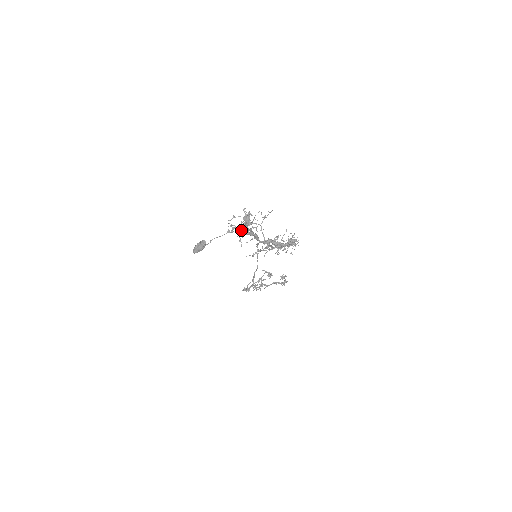
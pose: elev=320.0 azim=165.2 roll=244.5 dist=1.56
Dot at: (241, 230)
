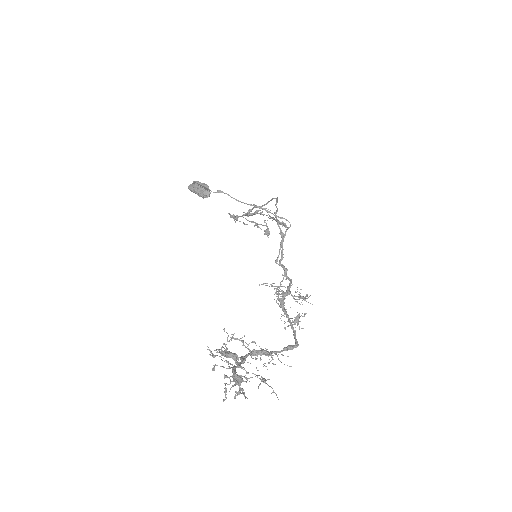
Dot at: (228, 355)
